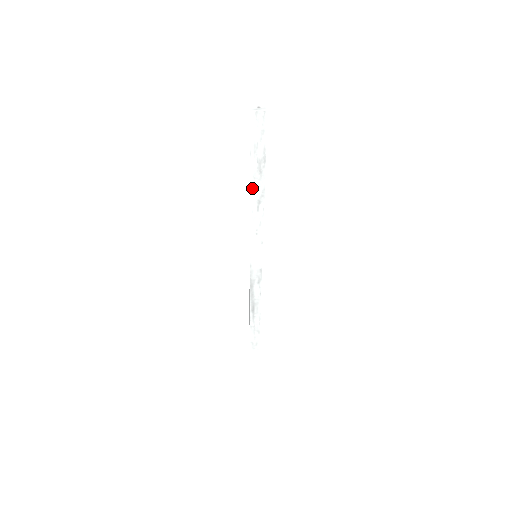
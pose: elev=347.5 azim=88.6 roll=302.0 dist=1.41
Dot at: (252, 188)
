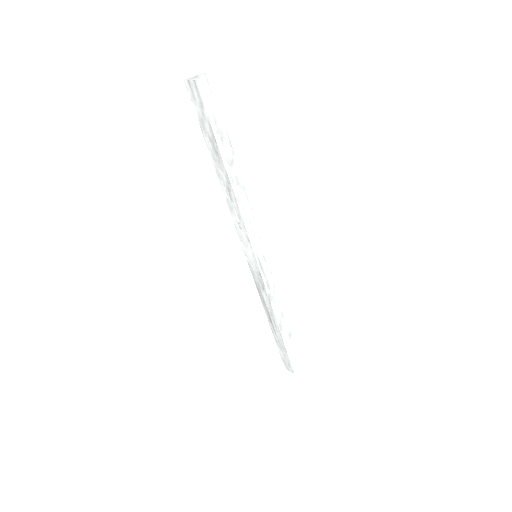
Dot at: (217, 172)
